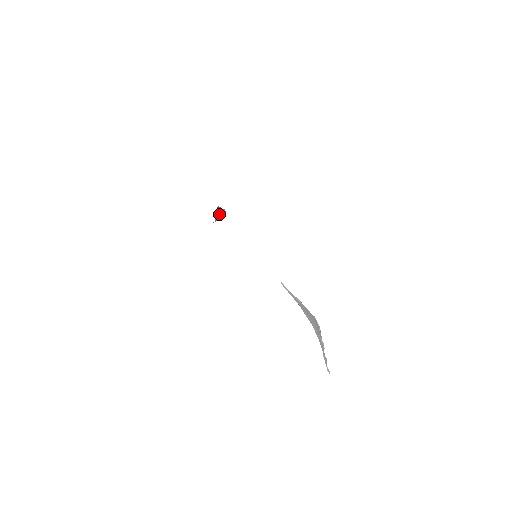
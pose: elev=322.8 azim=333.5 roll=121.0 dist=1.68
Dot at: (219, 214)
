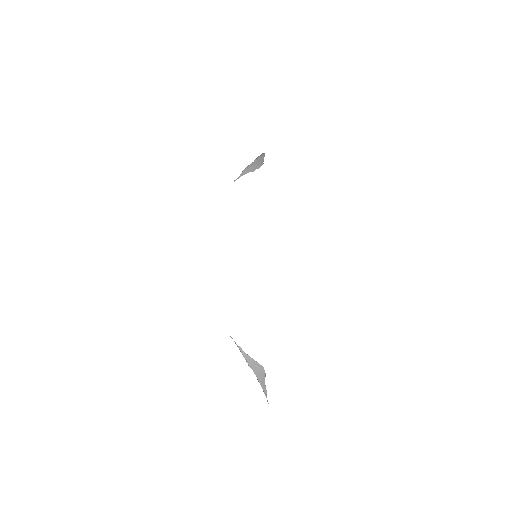
Dot at: (261, 157)
